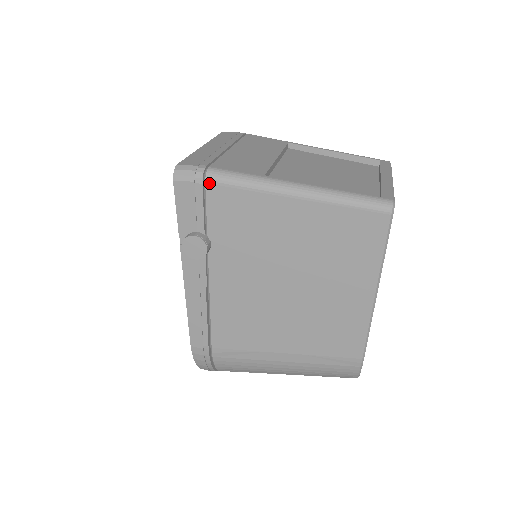
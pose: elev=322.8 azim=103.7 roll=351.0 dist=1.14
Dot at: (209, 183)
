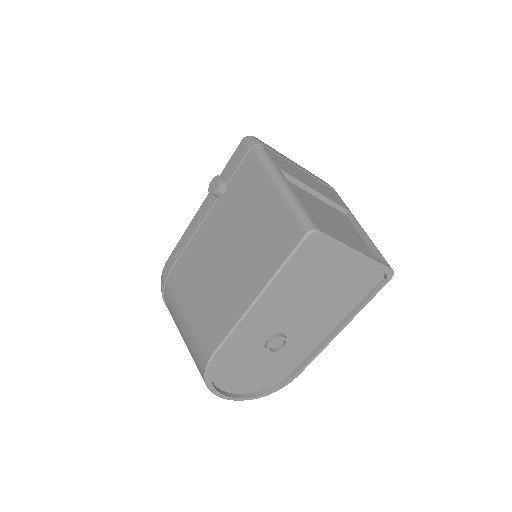
Dot at: (252, 151)
